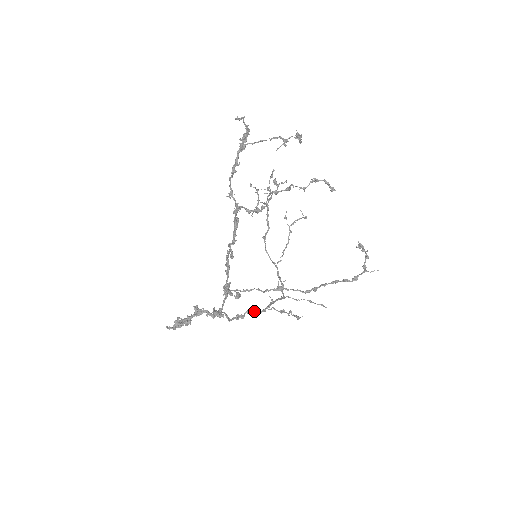
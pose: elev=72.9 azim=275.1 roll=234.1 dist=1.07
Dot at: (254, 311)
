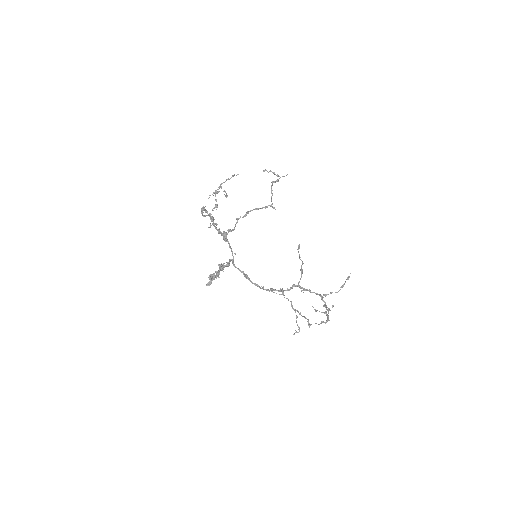
Dot at: occluded
